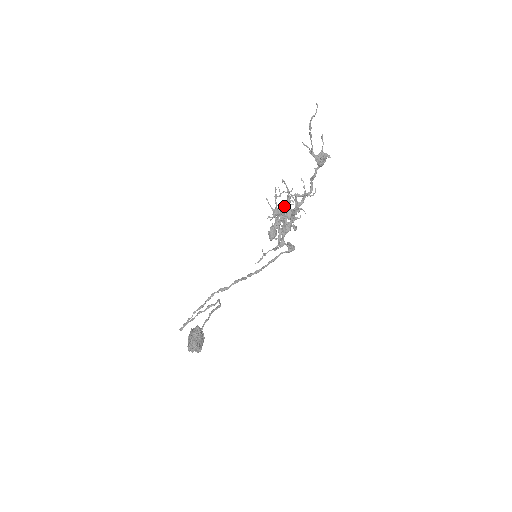
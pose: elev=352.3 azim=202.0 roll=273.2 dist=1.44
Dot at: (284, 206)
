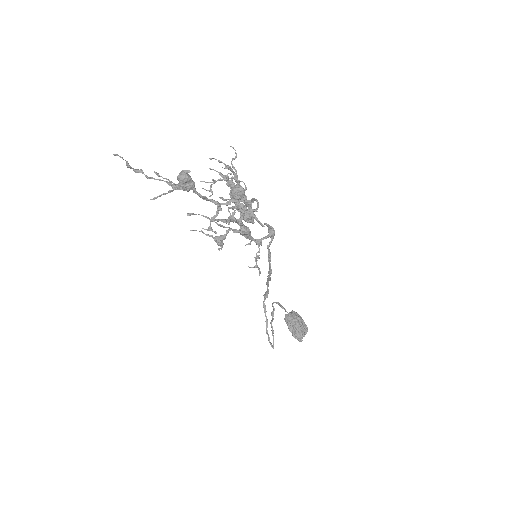
Dot at: occluded
